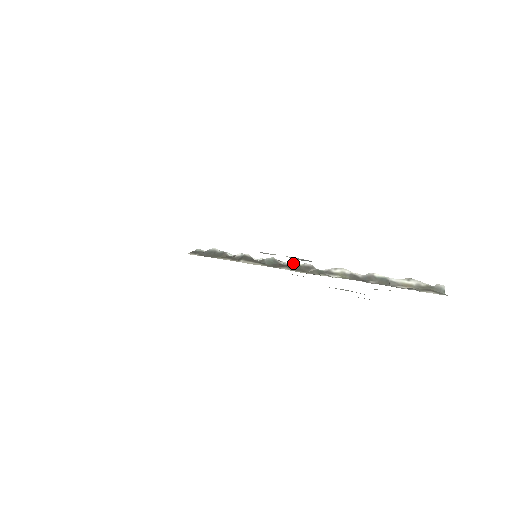
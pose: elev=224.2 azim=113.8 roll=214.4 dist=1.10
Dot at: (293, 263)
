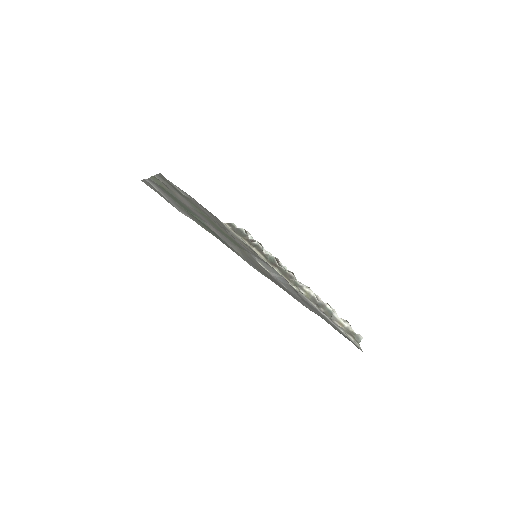
Dot at: occluded
